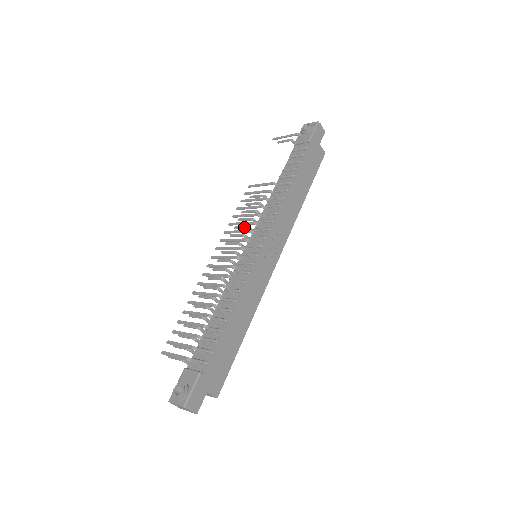
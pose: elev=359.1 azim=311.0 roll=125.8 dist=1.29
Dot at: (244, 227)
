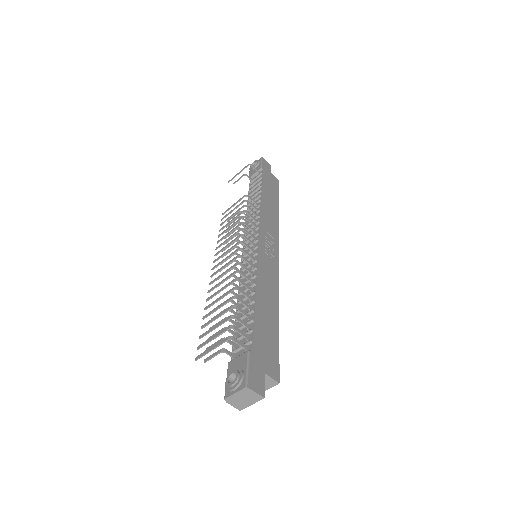
Dot at: occluded
